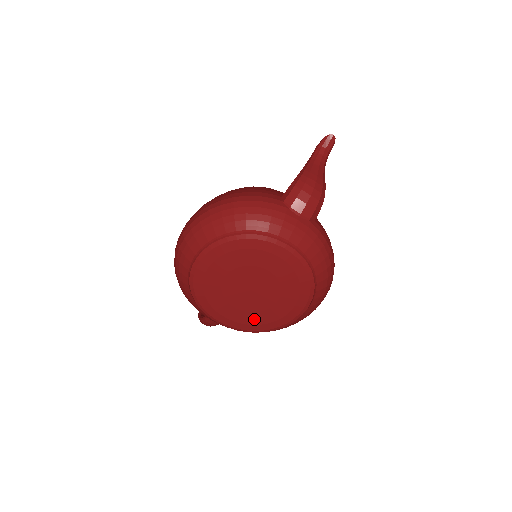
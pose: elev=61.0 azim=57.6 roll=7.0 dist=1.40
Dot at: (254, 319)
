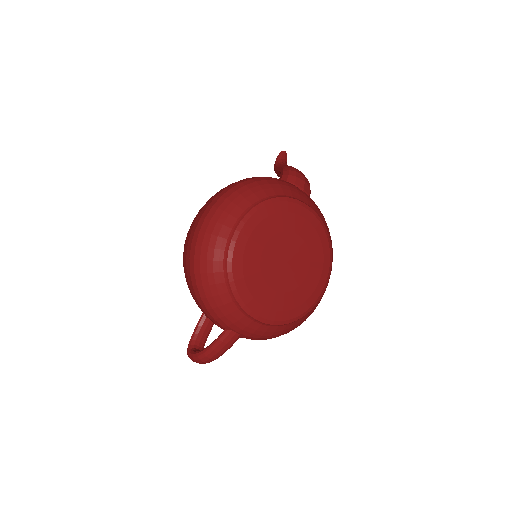
Dot at: (288, 302)
